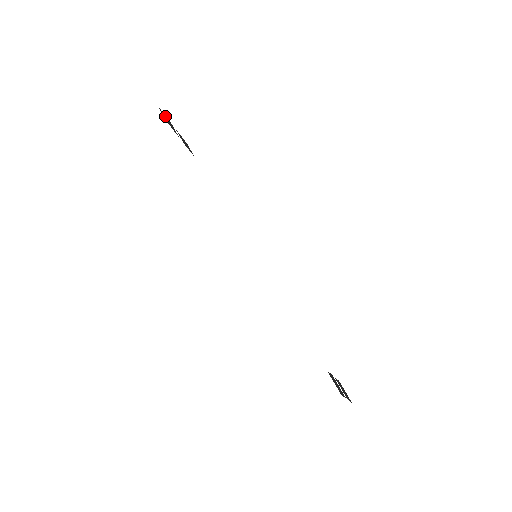
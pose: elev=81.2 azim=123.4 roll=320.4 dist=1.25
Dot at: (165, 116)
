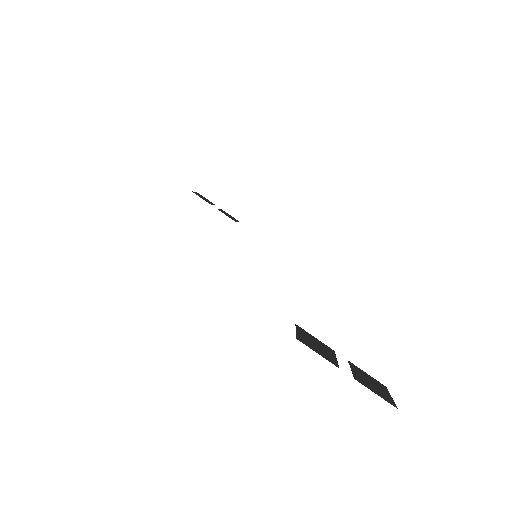
Dot at: (204, 197)
